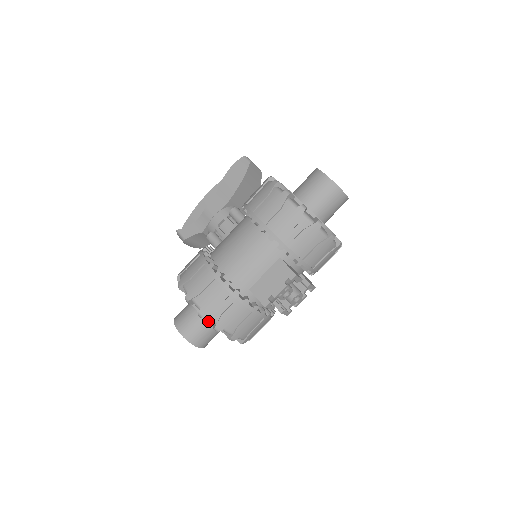
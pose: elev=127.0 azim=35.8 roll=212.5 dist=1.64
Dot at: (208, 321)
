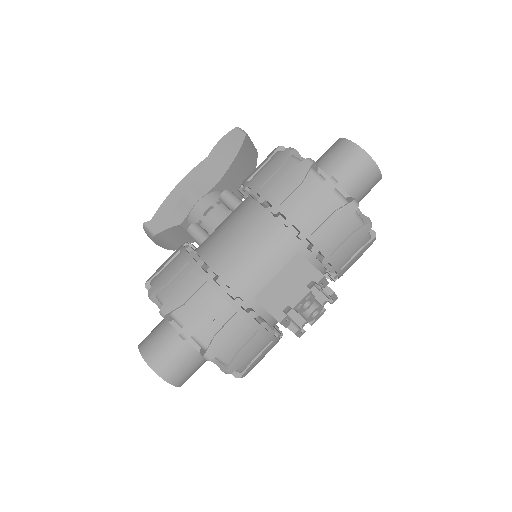
Dot at: (193, 345)
